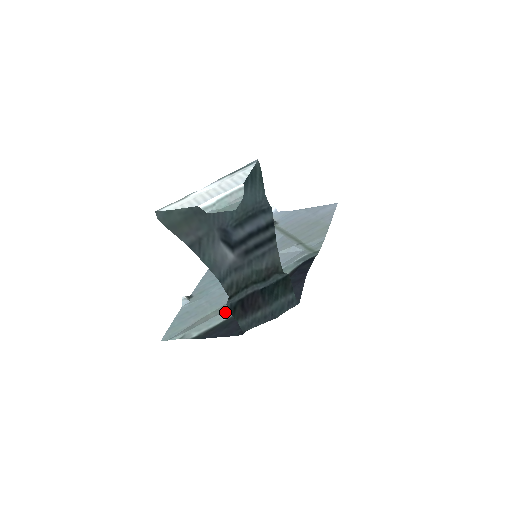
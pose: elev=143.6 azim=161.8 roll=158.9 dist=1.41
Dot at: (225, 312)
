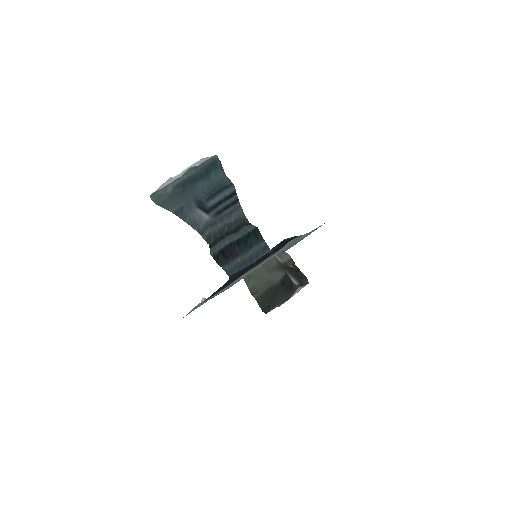
Dot at: occluded
